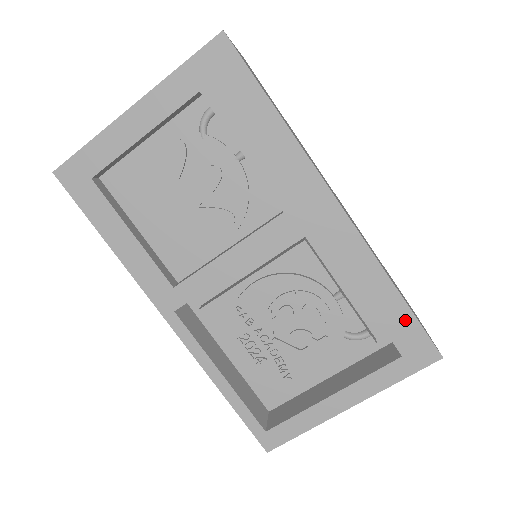
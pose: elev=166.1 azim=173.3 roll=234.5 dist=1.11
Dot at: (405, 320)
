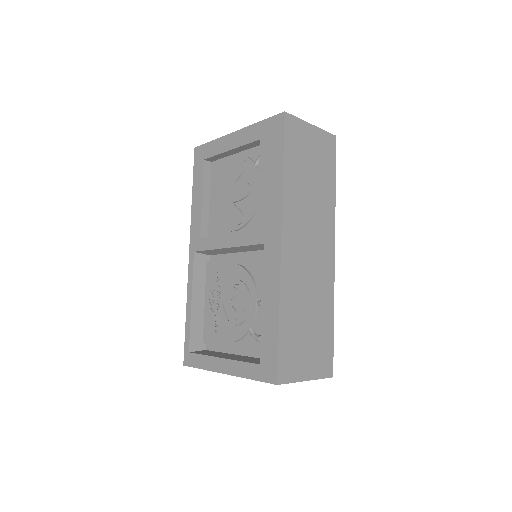
Dot at: (273, 342)
